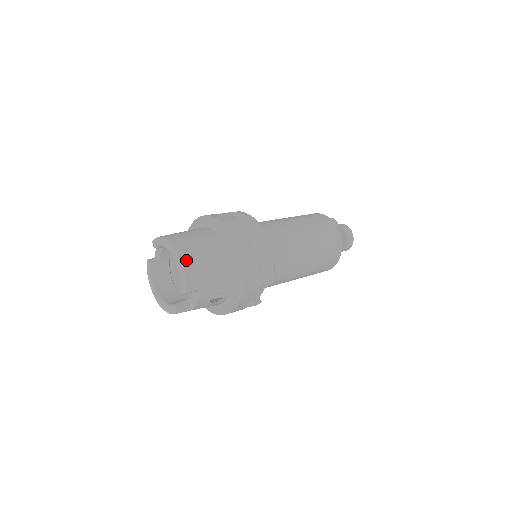
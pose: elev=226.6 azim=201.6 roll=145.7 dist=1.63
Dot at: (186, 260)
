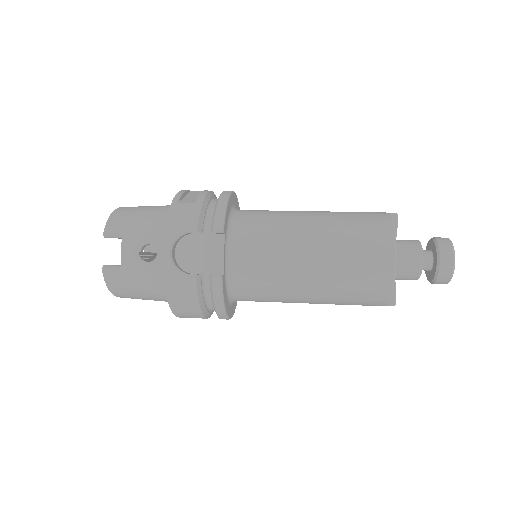
Dot at: (123, 208)
